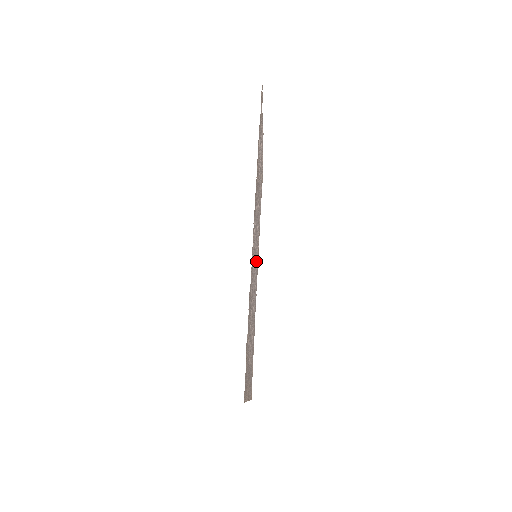
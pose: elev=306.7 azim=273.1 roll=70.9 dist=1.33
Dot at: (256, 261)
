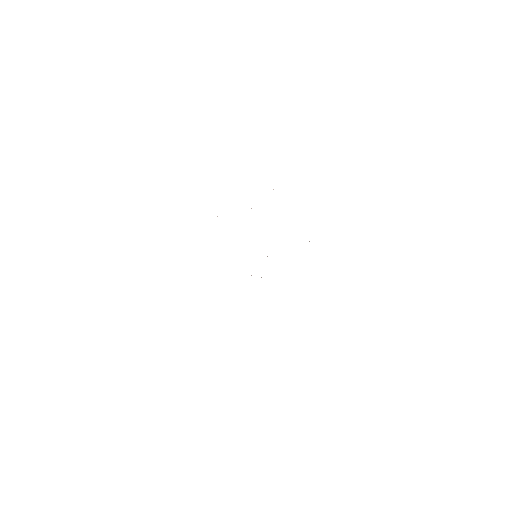
Dot at: occluded
